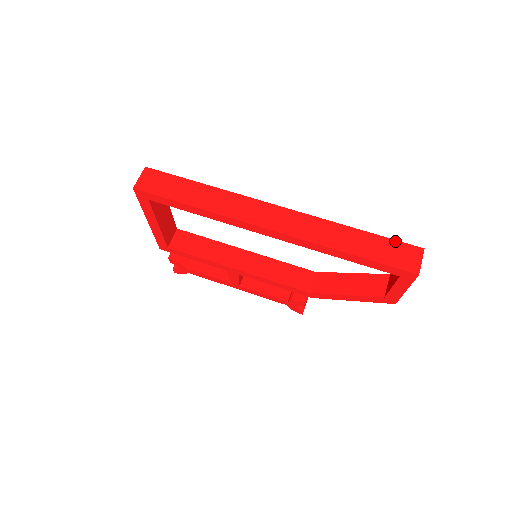
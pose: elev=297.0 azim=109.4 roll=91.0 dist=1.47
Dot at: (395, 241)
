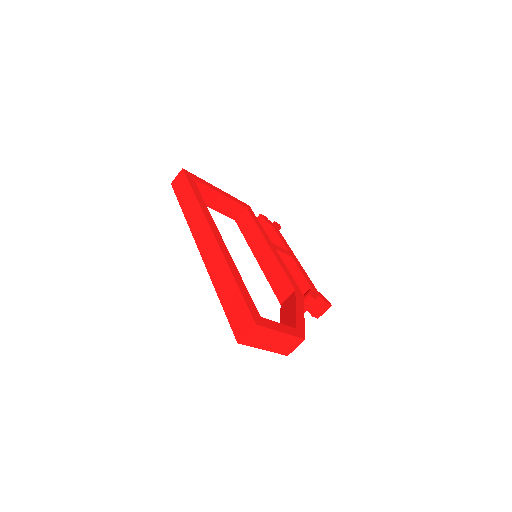
Dot at: (245, 304)
